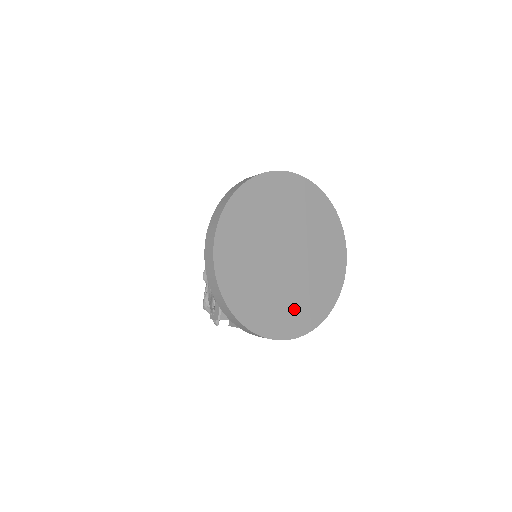
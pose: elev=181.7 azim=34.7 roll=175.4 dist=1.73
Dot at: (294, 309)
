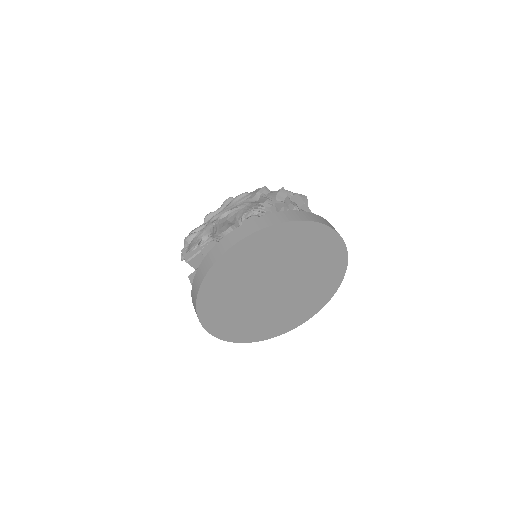
Dot at: (241, 323)
